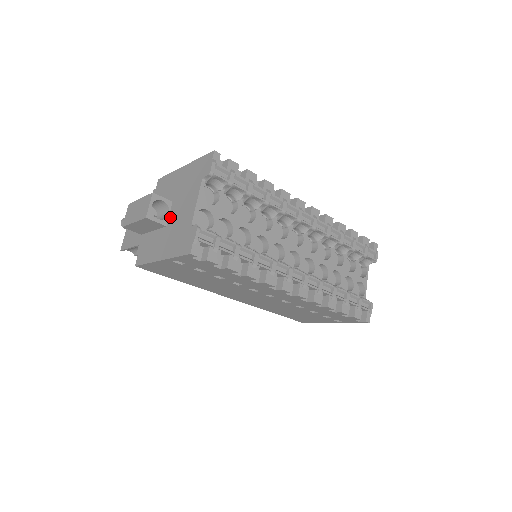
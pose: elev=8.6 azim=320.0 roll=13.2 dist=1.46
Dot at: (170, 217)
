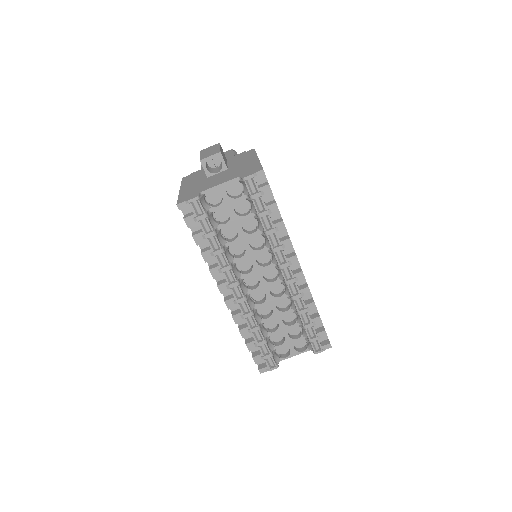
Dot at: (214, 175)
